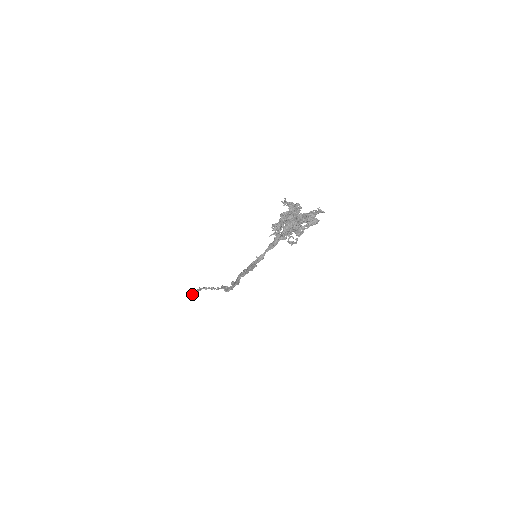
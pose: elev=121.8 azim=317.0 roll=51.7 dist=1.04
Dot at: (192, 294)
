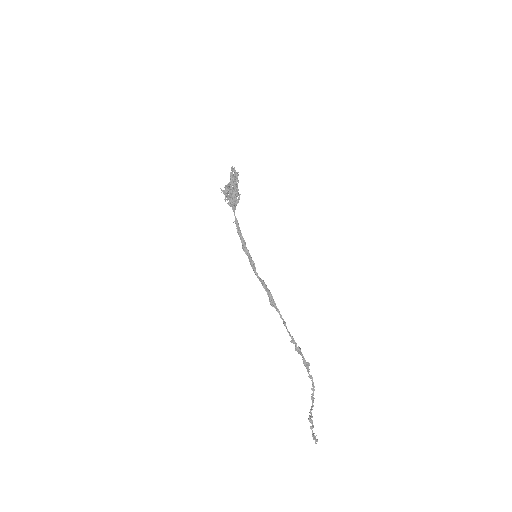
Dot at: occluded
